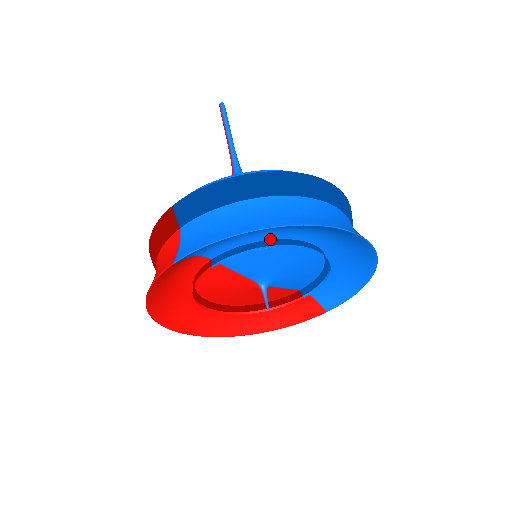
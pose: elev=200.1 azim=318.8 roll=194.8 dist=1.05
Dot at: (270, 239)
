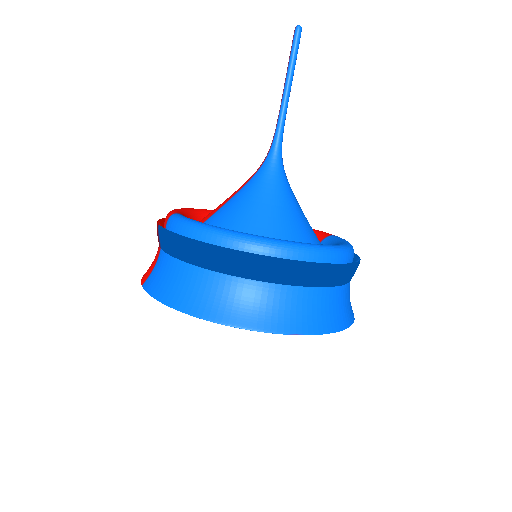
Dot at: occluded
